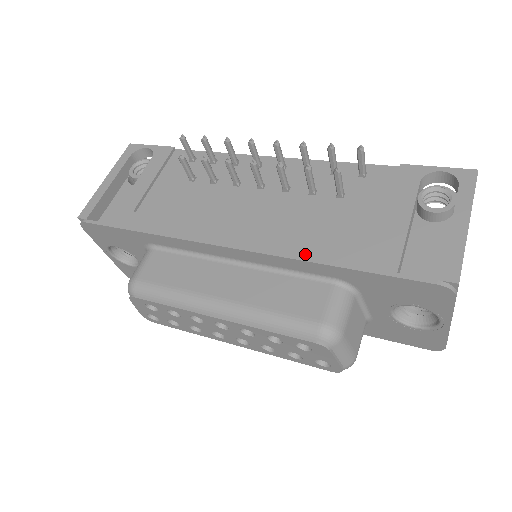
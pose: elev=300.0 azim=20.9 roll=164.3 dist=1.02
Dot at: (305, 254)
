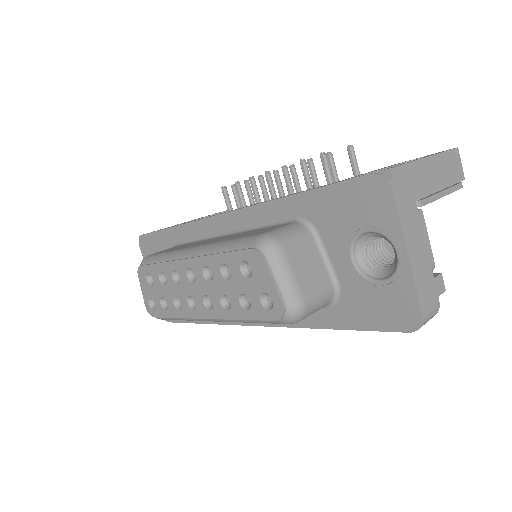
Dot at: occluded
